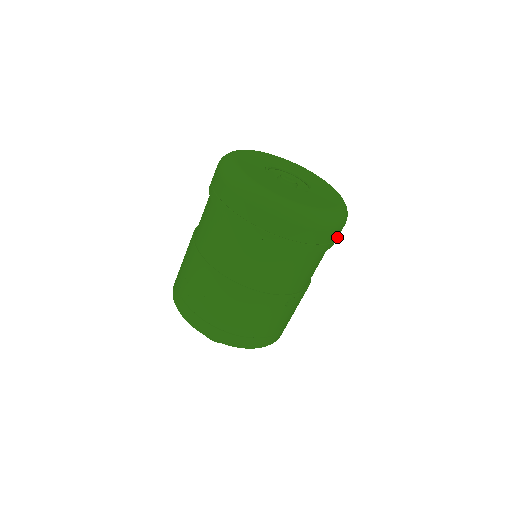
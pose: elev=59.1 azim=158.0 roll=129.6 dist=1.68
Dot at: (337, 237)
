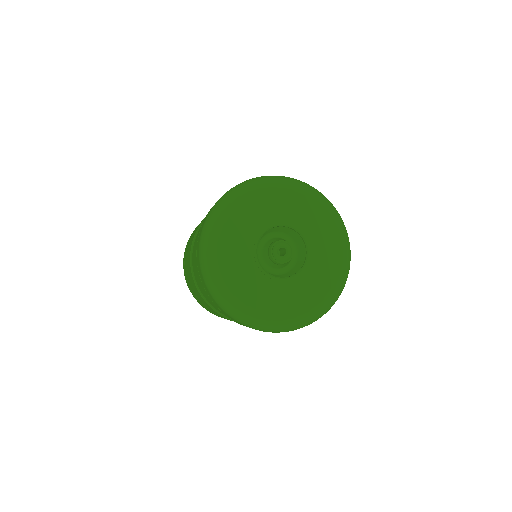
Dot at: occluded
